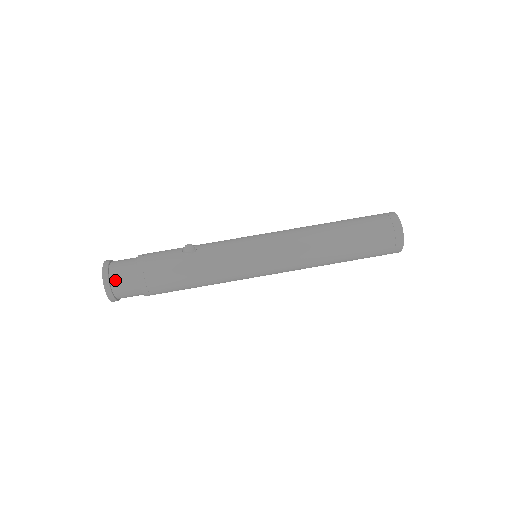
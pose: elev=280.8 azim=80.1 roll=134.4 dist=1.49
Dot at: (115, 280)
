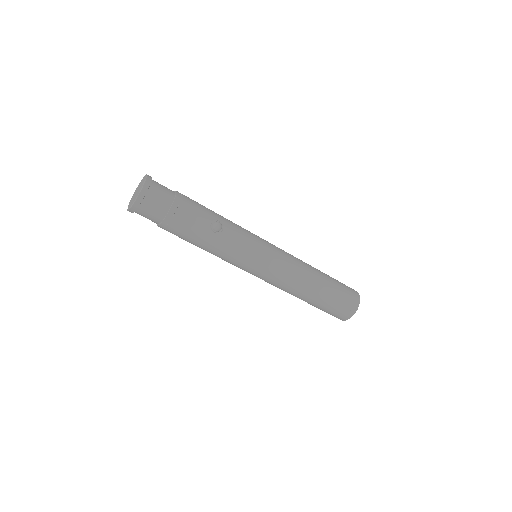
Dot at: (144, 208)
